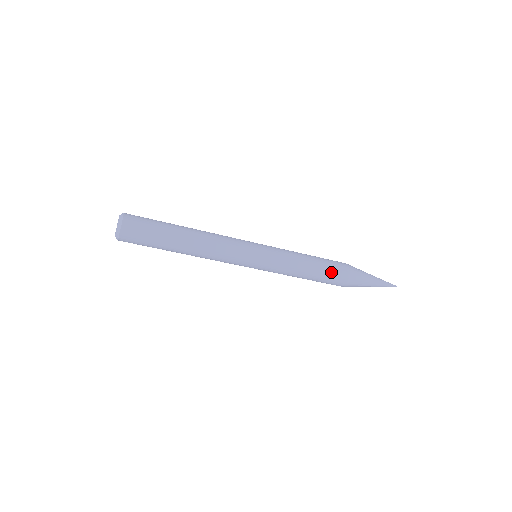
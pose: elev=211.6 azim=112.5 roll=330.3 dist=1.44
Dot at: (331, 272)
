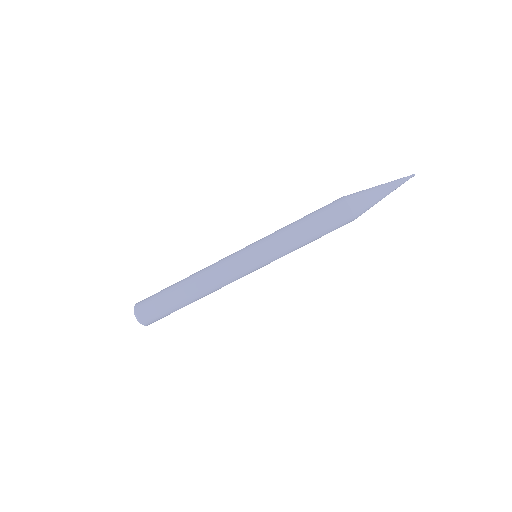
Dot at: (326, 212)
